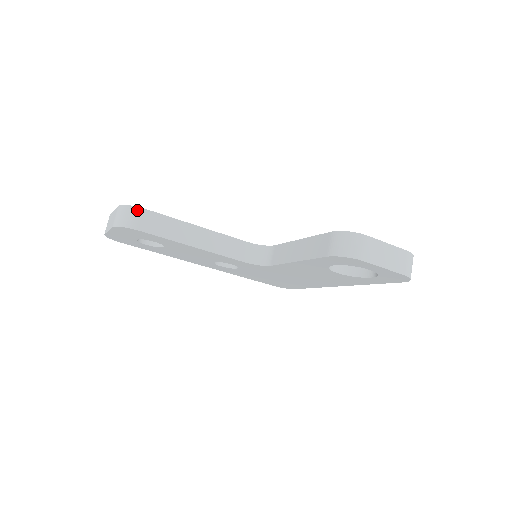
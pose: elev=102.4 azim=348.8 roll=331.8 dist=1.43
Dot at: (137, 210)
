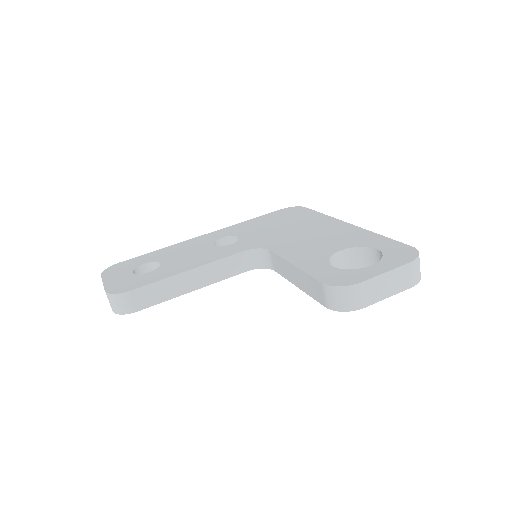
Dot at: (124, 296)
